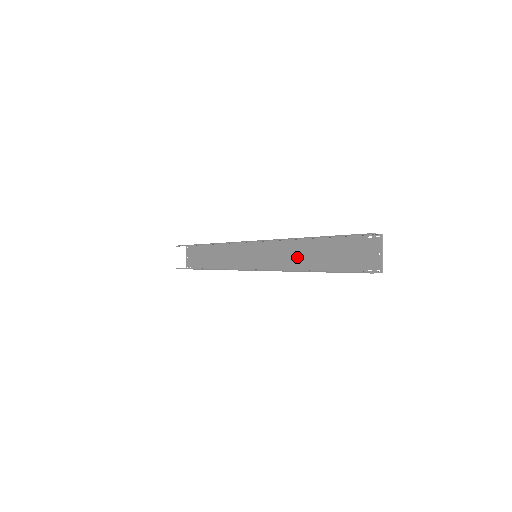
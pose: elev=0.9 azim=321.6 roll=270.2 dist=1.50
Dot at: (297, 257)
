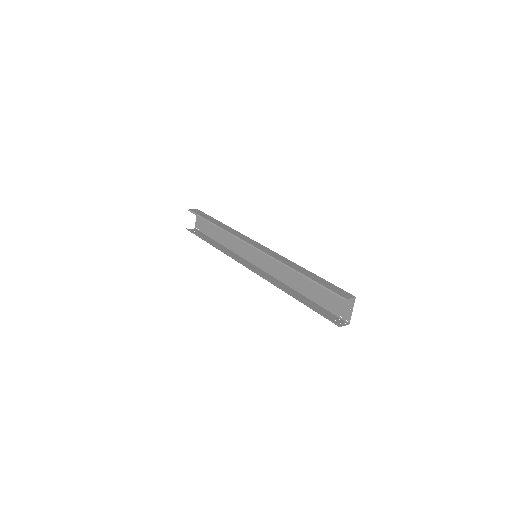
Dot at: (289, 275)
